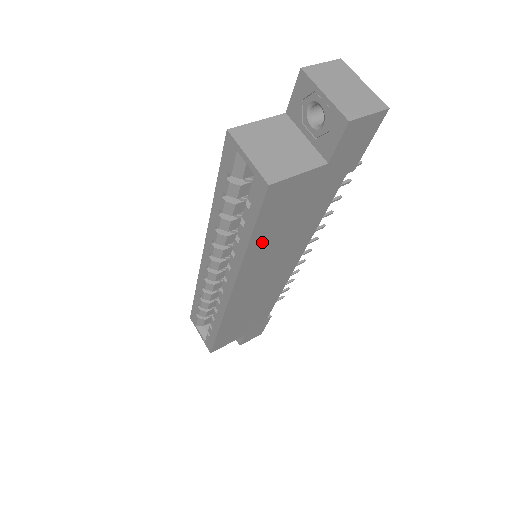
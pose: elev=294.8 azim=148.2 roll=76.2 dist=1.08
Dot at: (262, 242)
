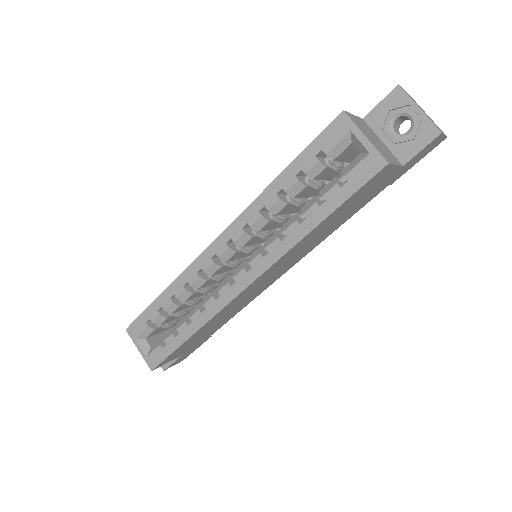
Dot at: (320, 227)
